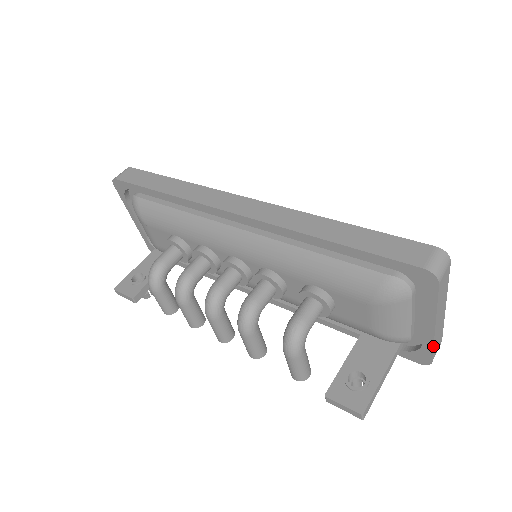
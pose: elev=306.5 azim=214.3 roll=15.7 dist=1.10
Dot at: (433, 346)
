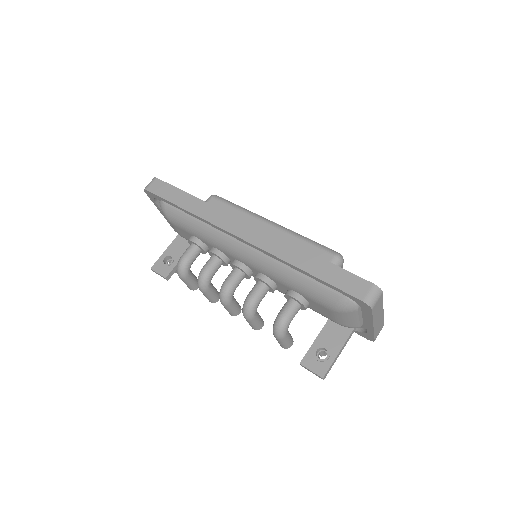
Dot at: (374, 334)
